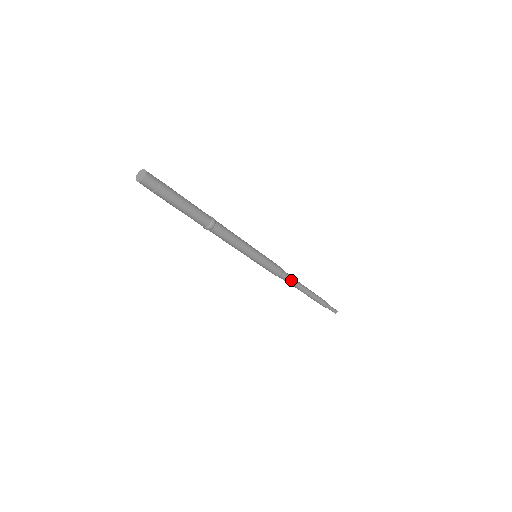
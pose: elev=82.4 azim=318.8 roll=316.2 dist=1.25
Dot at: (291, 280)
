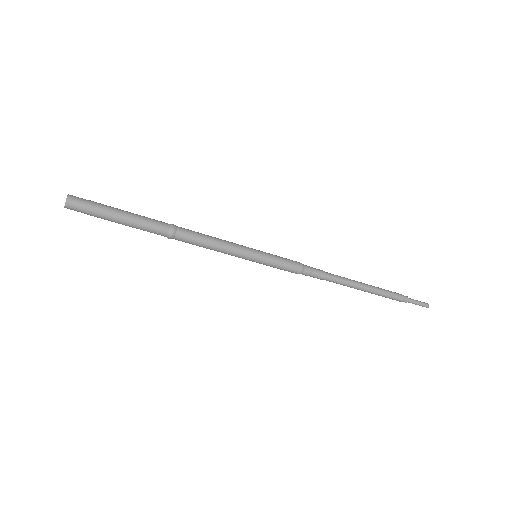
Dot at: (323, 274)
